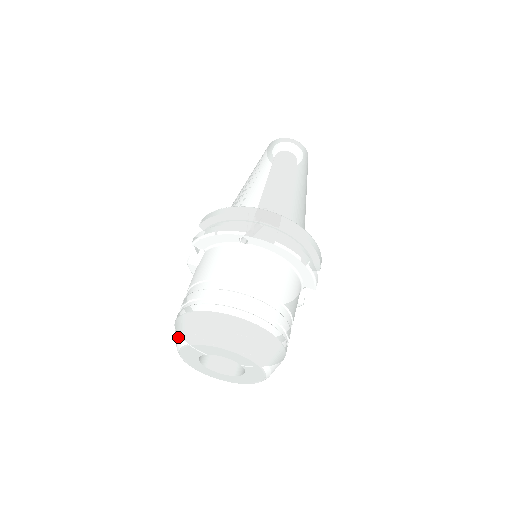
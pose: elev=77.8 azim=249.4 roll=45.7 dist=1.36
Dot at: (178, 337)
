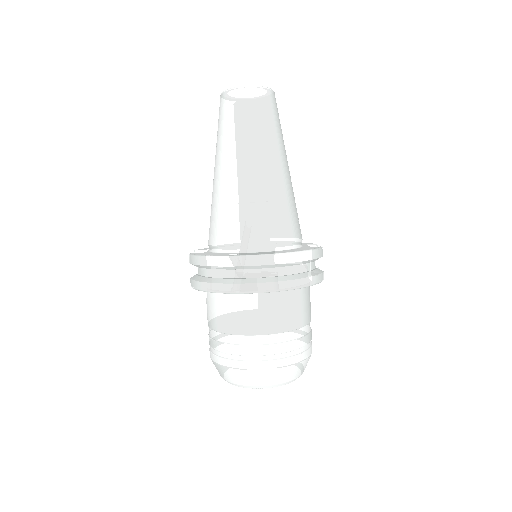
Dot at: occluded
